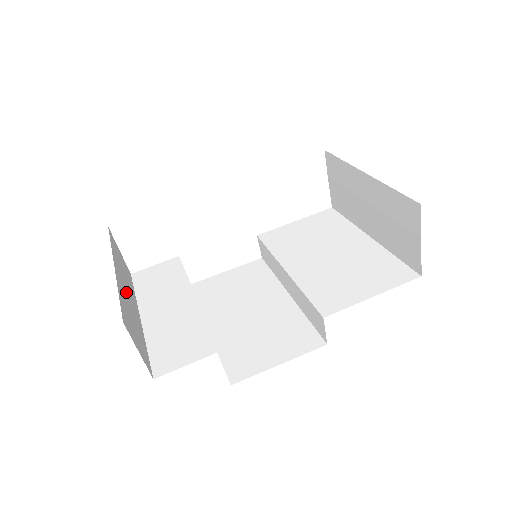
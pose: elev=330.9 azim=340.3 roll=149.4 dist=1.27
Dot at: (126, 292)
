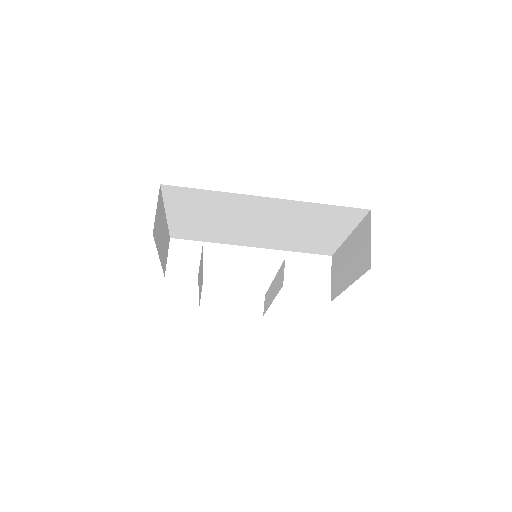
Dot at: occluded
